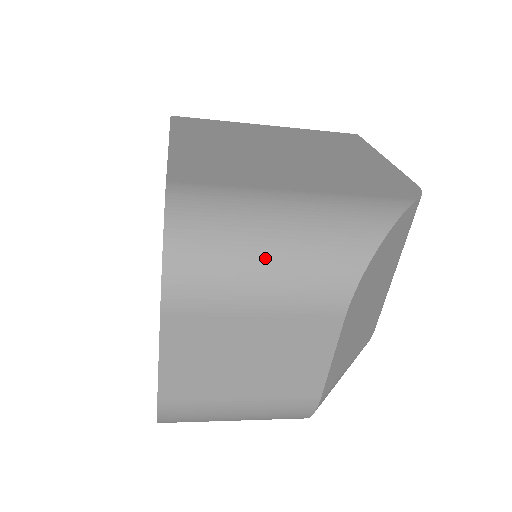
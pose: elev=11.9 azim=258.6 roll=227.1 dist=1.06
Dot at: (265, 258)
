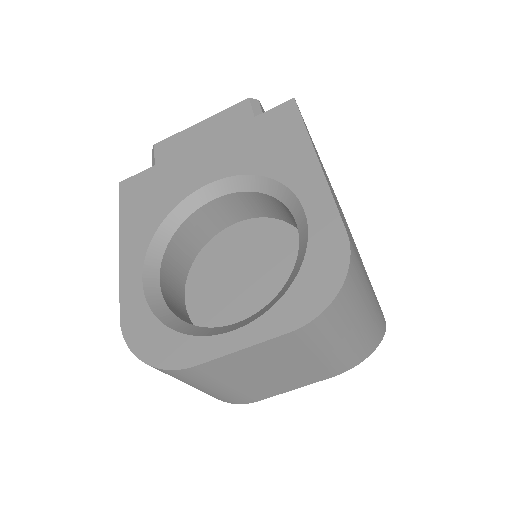
Dot at: (353, 331)
